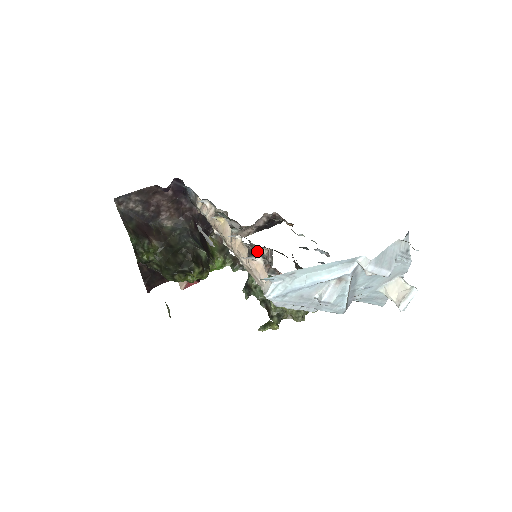
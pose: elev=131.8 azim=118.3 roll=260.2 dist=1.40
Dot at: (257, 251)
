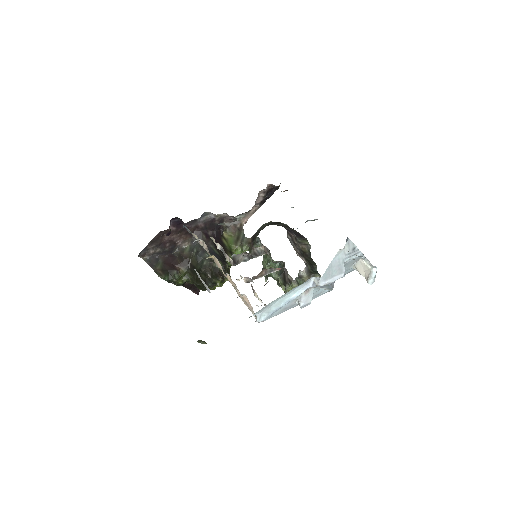
Dot at: (256, 251)
